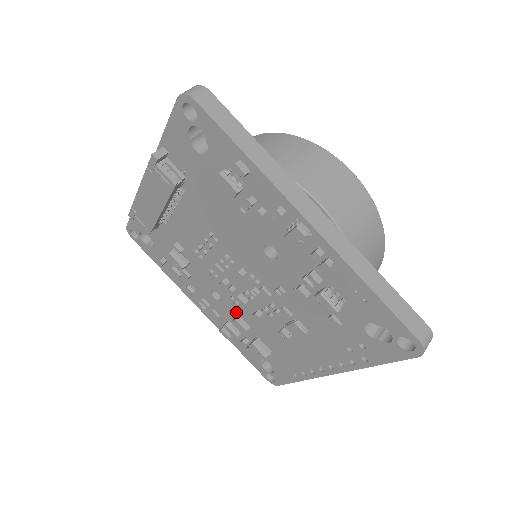
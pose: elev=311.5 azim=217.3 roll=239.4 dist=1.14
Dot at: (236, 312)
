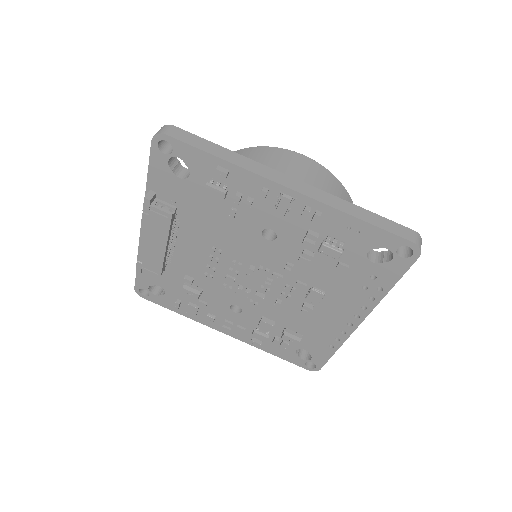
Dot at: (258, 314)
